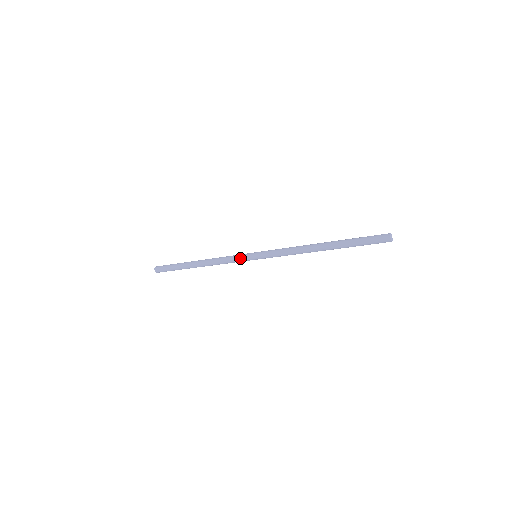
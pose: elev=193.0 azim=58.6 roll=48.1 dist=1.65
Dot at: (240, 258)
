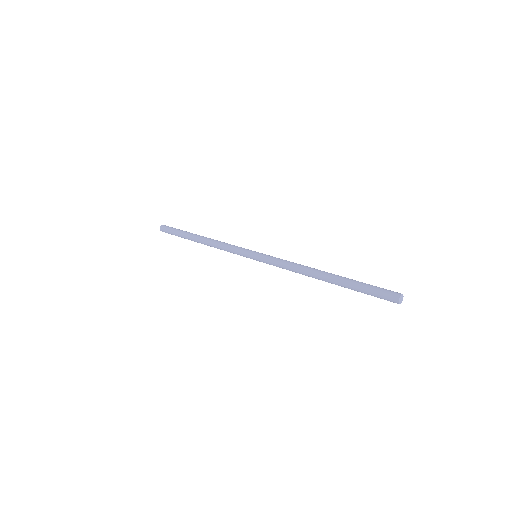
Dot at: (240, 250)
